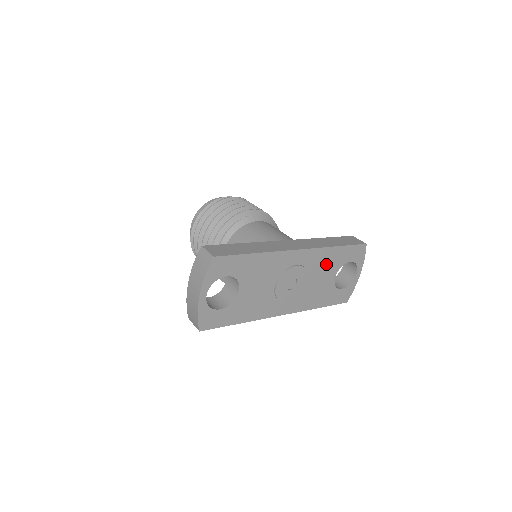
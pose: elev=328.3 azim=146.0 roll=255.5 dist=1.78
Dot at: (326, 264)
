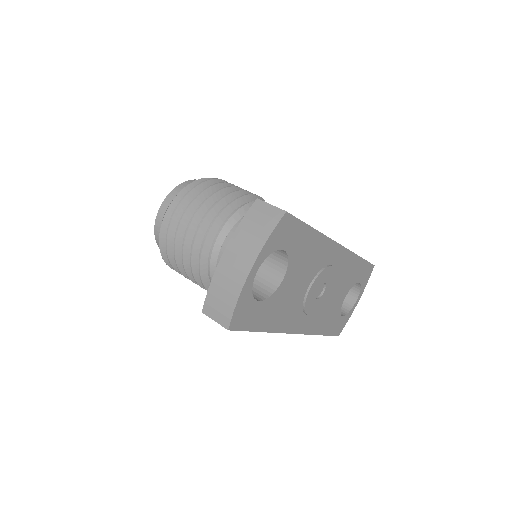
Dot at: (347, 276)
